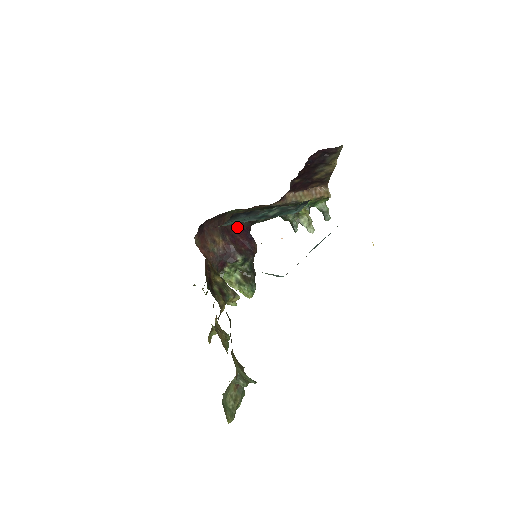
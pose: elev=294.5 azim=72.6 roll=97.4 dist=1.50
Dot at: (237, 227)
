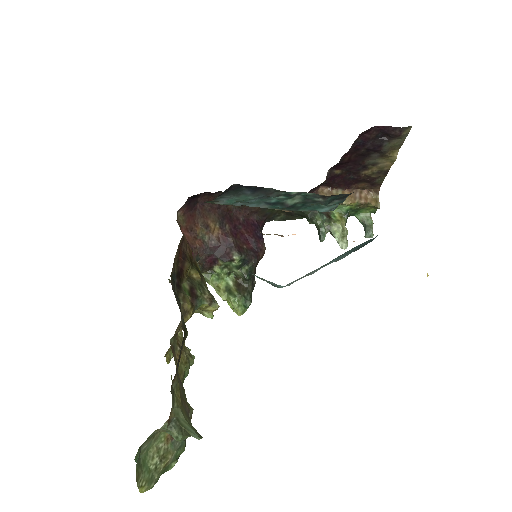
Dot at: (245, 218)
